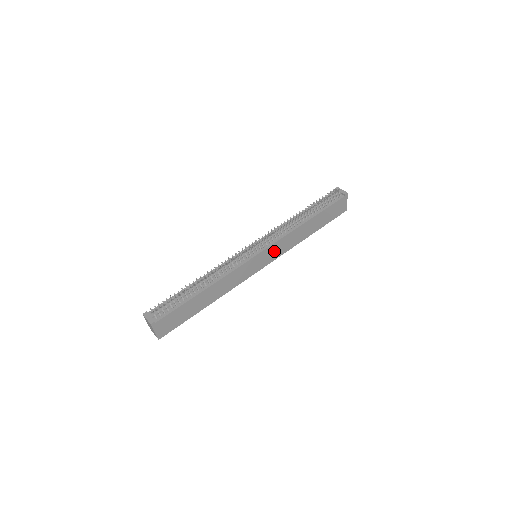
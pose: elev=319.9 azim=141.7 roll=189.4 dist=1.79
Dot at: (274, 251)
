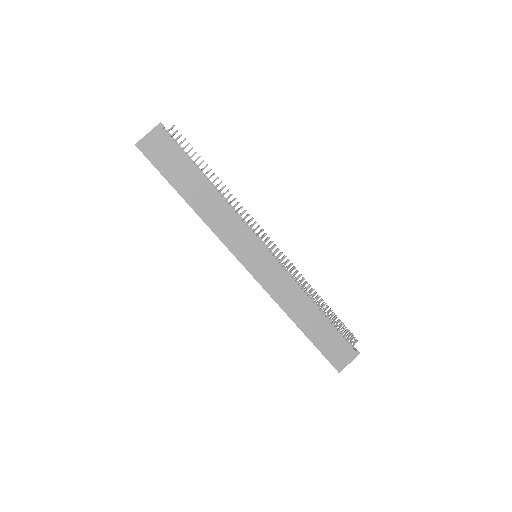
Dot at: (271, 274)
